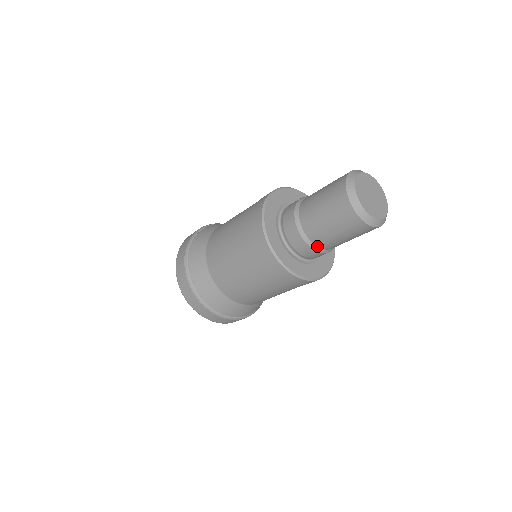
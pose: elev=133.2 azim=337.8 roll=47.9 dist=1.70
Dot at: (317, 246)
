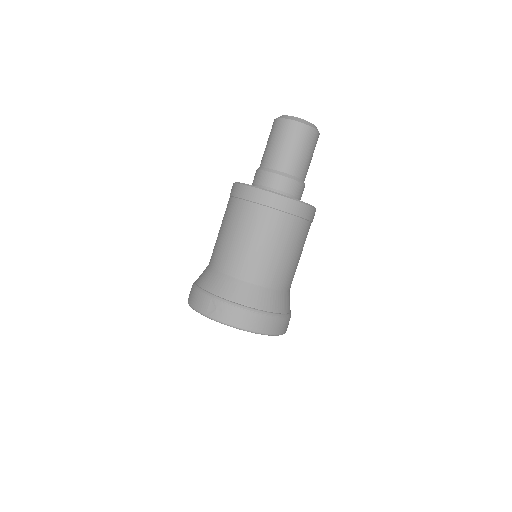
Dot at: (289, 174)
